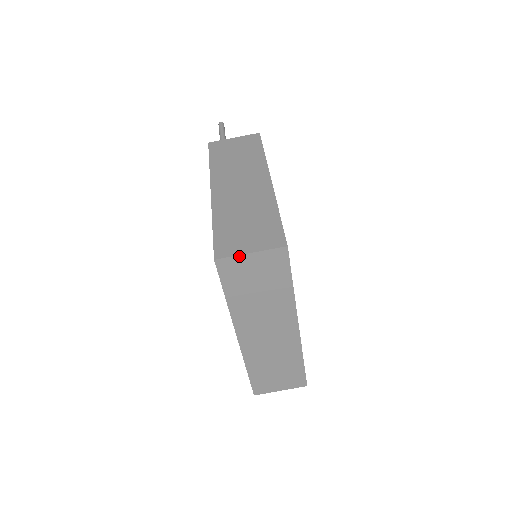
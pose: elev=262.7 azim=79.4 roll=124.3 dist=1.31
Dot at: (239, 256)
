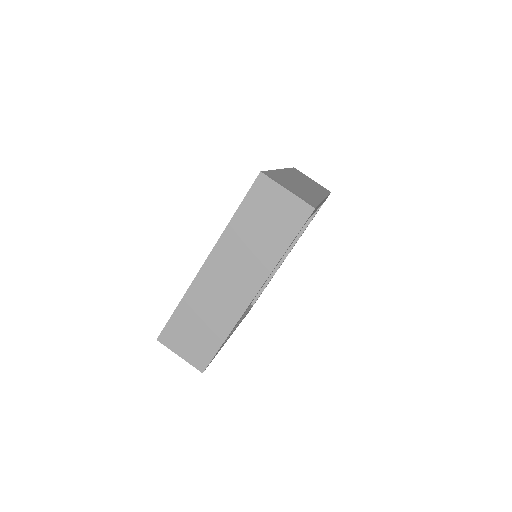
Dot at: (278, 185)
